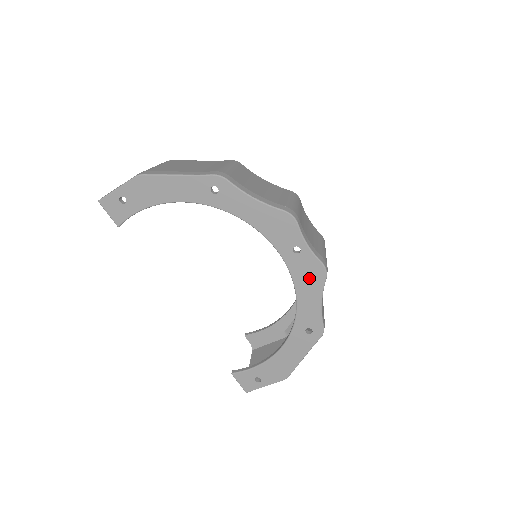
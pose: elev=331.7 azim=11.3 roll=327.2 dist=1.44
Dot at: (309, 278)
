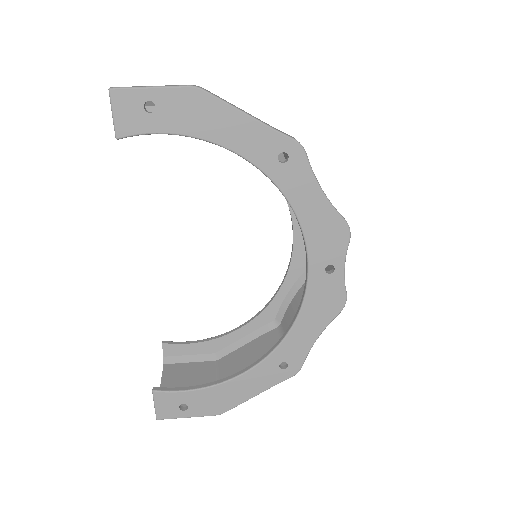
Dot at: (323, 306)
